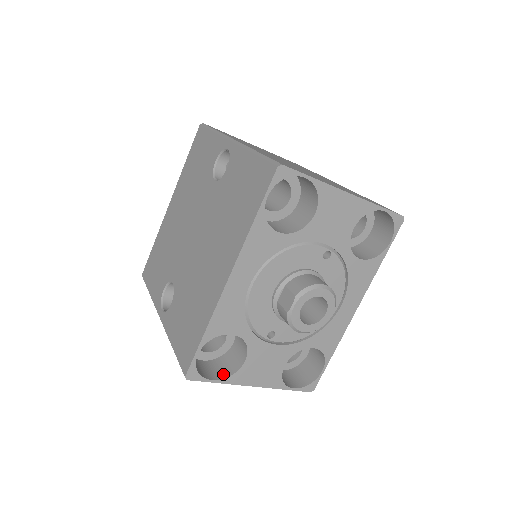
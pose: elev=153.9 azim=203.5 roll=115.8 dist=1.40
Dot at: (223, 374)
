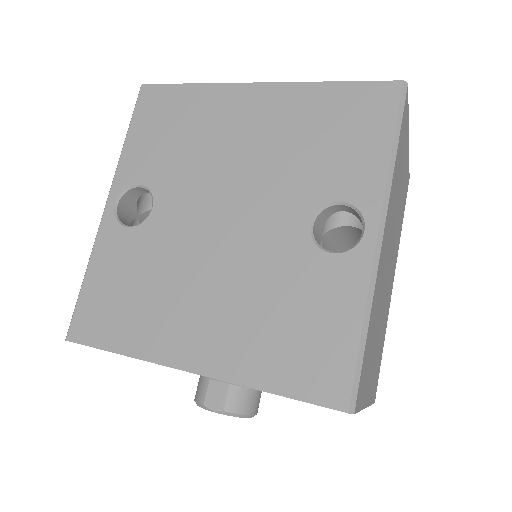
Dot at: occluded
